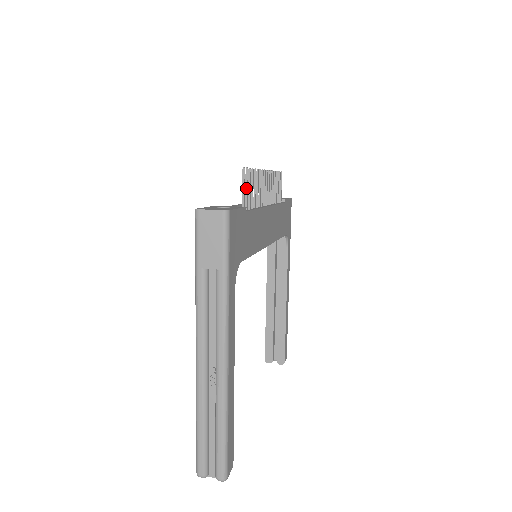
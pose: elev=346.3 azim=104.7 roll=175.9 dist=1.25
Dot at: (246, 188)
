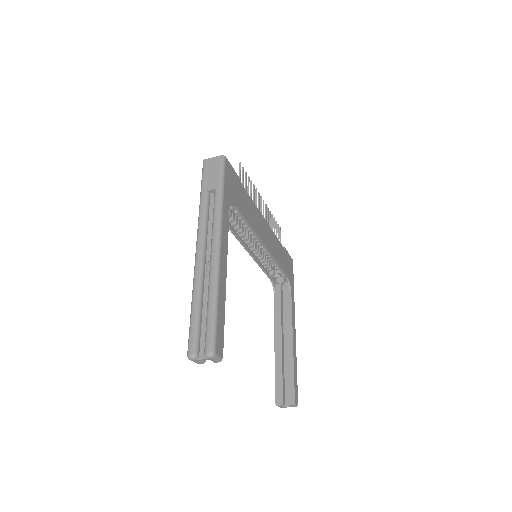
Dot at: (242, 178)
